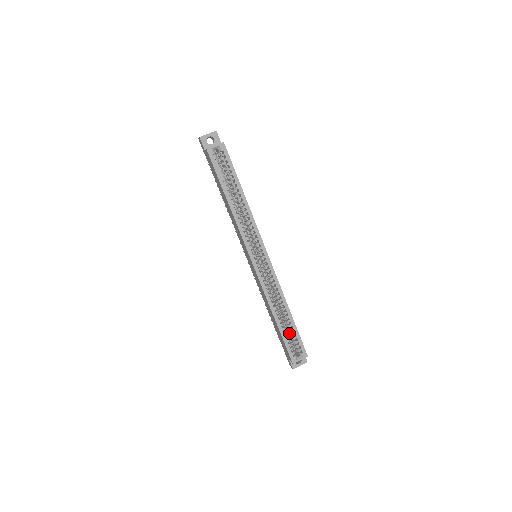
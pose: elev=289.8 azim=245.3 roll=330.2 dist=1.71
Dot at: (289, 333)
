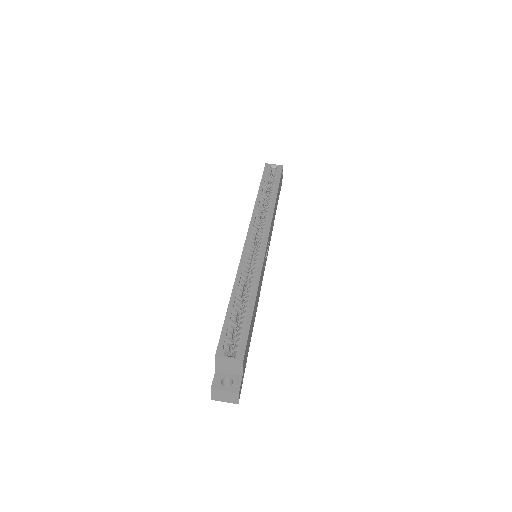
Dot at: (238, 330)
